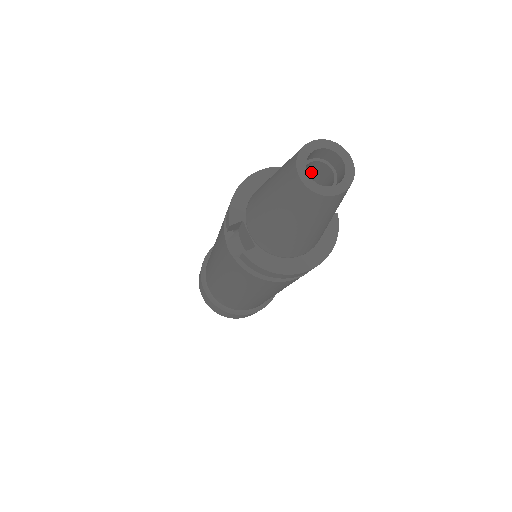
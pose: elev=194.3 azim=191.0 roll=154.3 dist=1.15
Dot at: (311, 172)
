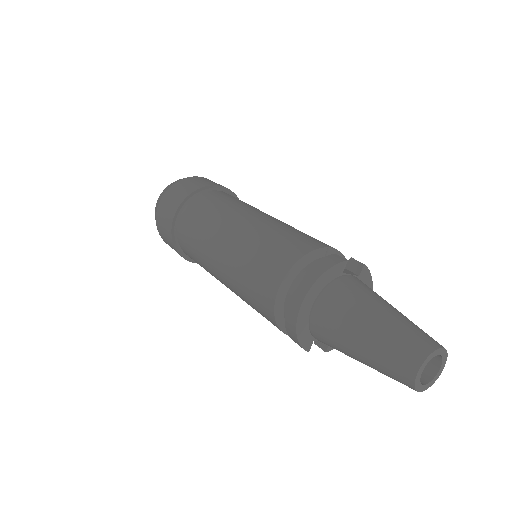
Dot at: occluded
